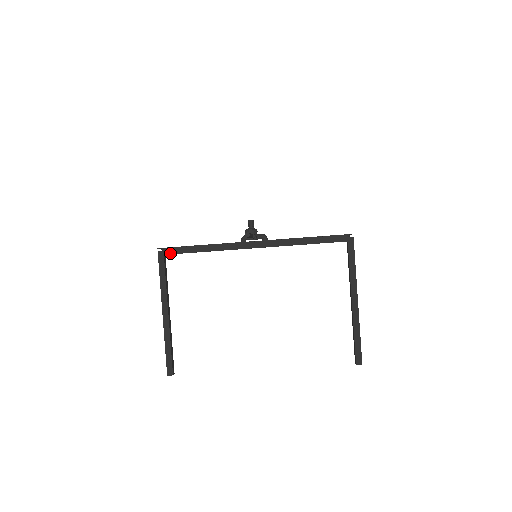
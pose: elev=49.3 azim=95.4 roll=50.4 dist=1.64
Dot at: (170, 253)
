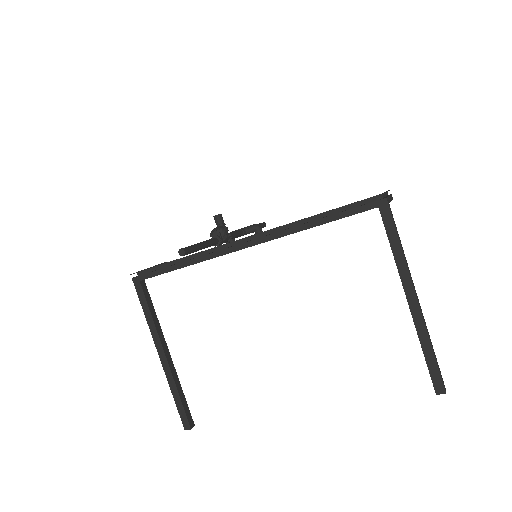
Dot at: (146, 277)
